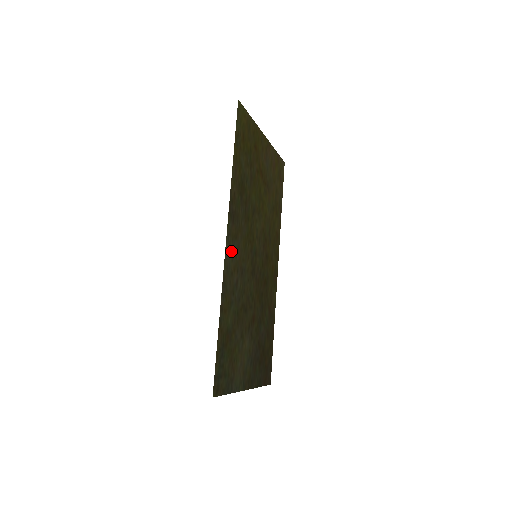
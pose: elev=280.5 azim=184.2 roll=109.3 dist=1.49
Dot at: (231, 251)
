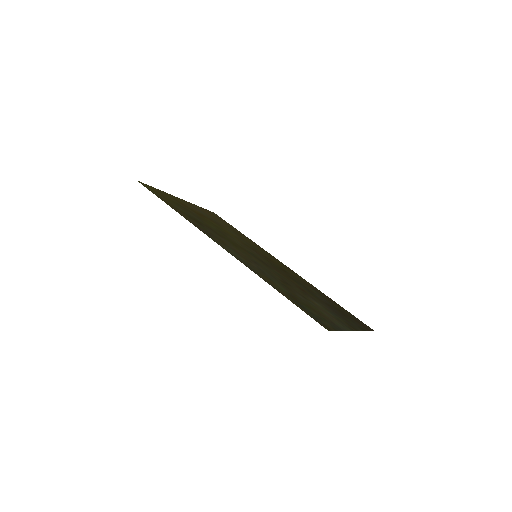
Dot at: (231, 251)
